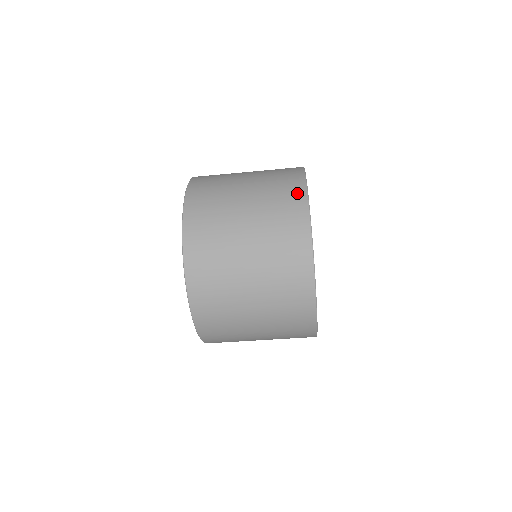
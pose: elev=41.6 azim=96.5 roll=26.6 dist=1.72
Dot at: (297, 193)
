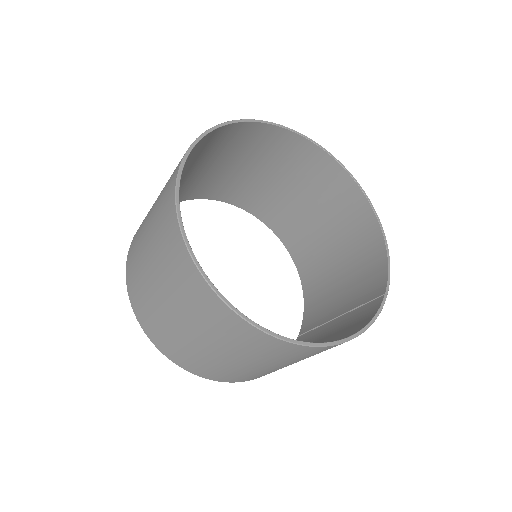
Dot at: occluded
